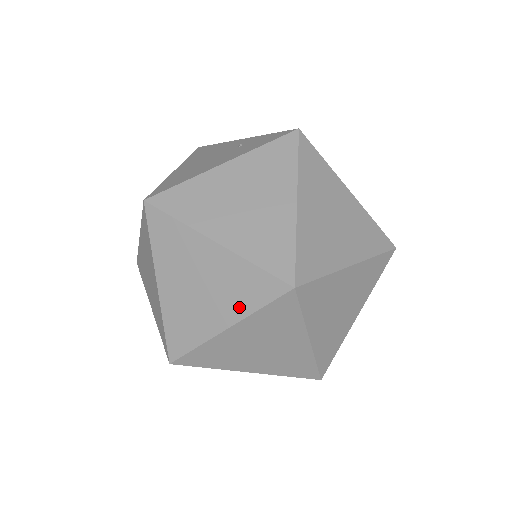
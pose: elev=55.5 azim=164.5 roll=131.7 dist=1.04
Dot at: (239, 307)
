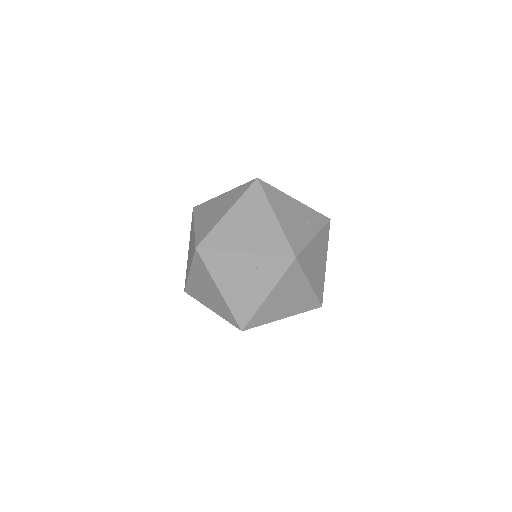
Dot at: occluded
